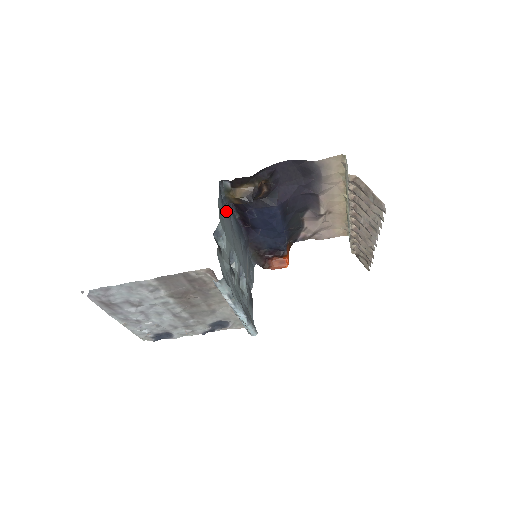
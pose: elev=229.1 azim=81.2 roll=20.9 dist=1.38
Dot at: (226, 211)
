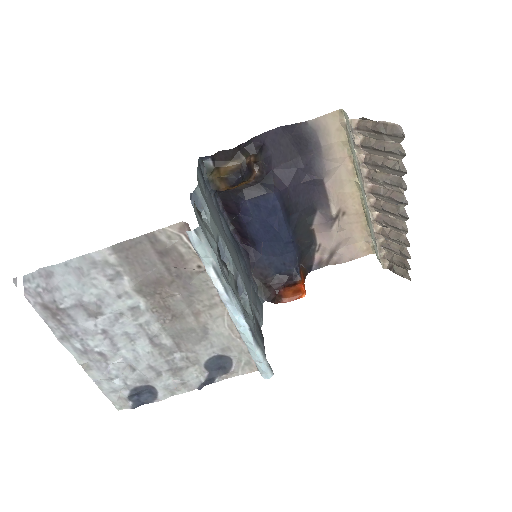
Dot at: (212, 202)
